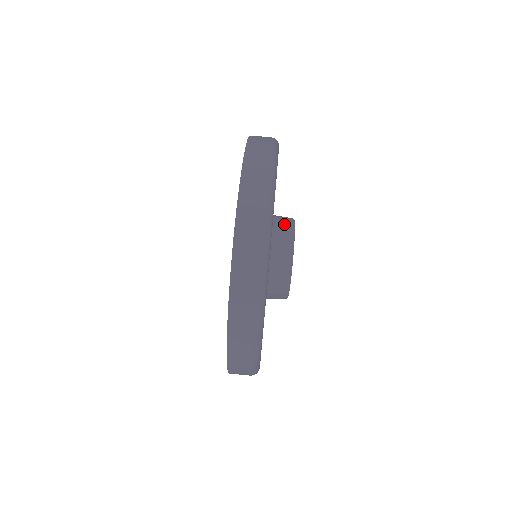
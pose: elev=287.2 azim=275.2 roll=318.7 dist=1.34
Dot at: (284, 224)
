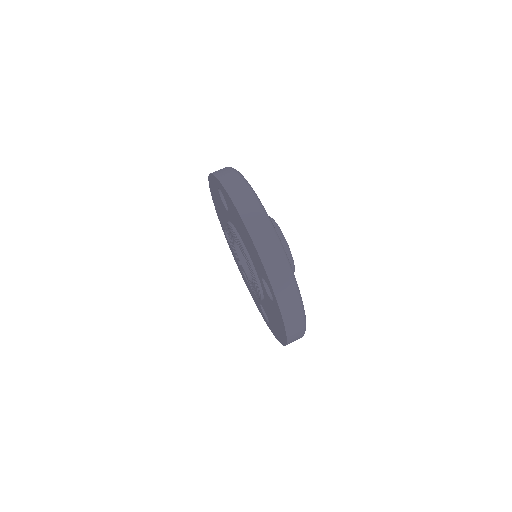
Dot at: occluded
